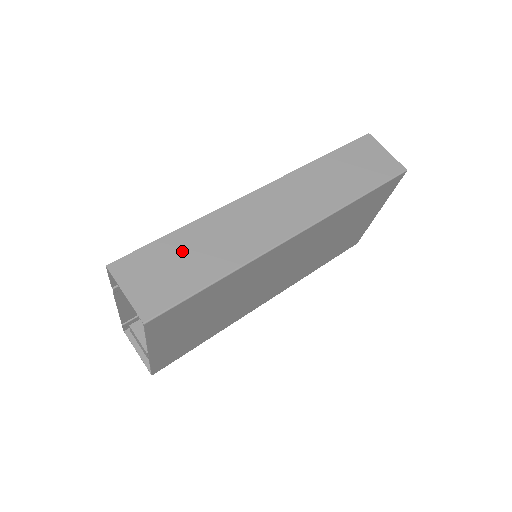
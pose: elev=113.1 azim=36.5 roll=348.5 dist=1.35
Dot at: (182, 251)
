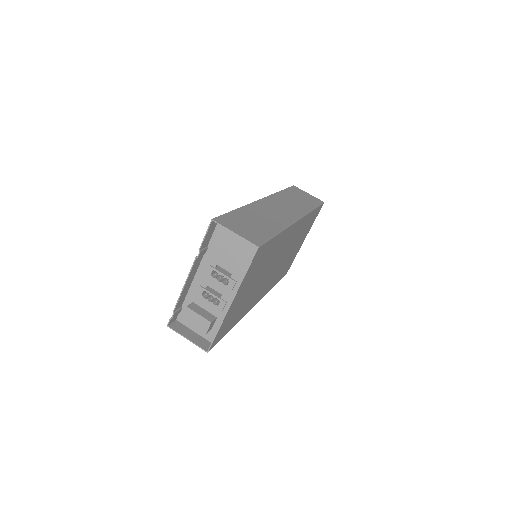
Dot at: (248, 218)
